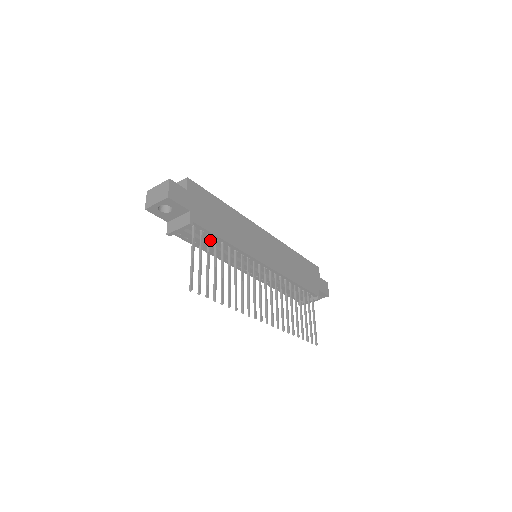
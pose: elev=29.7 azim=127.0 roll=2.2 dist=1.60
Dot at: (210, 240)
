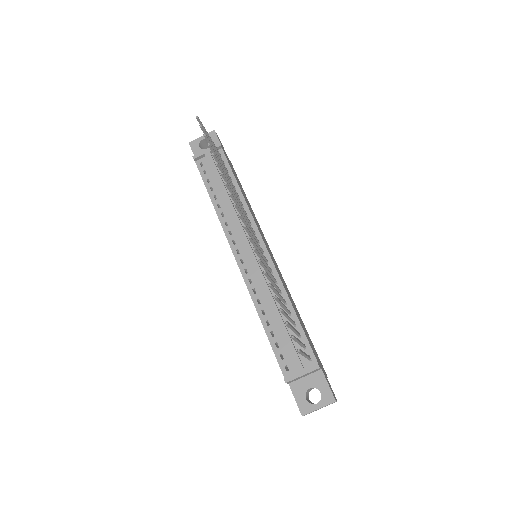
Dot at: occluded
